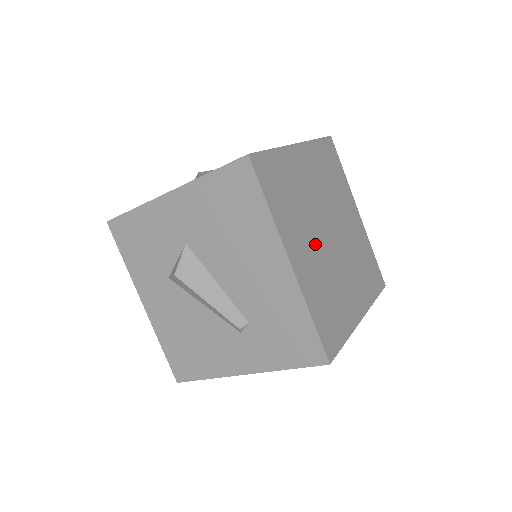
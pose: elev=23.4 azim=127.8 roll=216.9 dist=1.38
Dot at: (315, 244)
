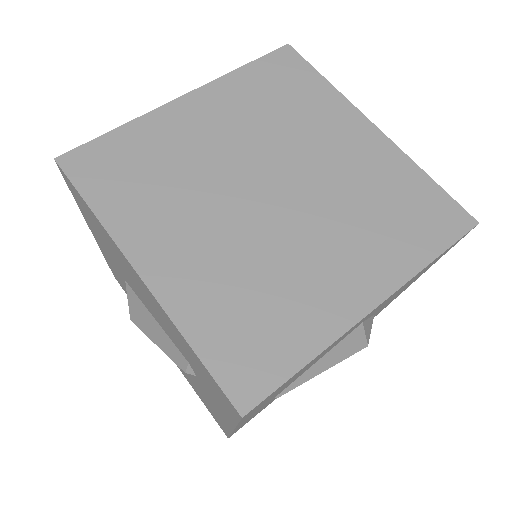
Dot at: (217, 224)
